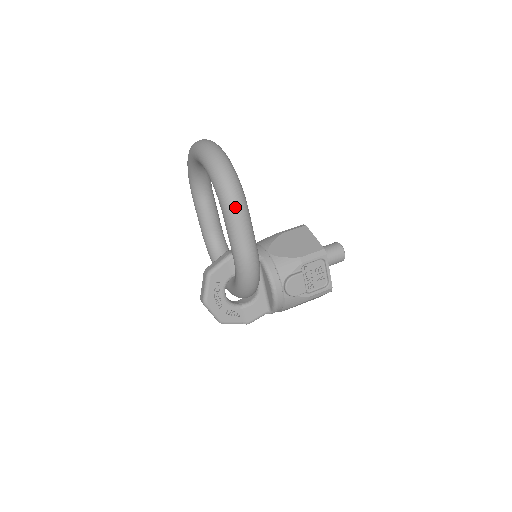
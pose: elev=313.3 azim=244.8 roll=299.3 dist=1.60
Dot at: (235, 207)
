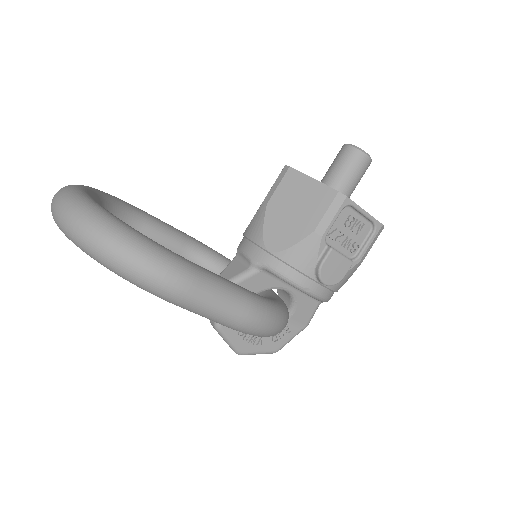
Dot at: (173, 290)
